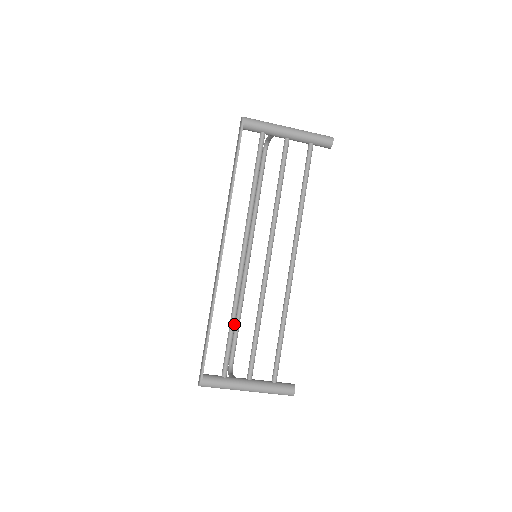
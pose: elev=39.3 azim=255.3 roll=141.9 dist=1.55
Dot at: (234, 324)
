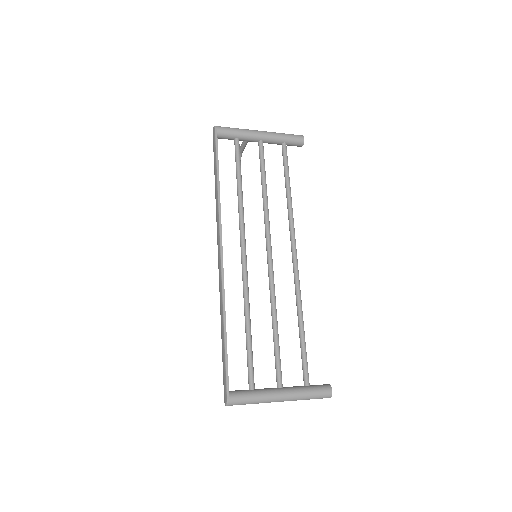
Dot at: (250, 328)
